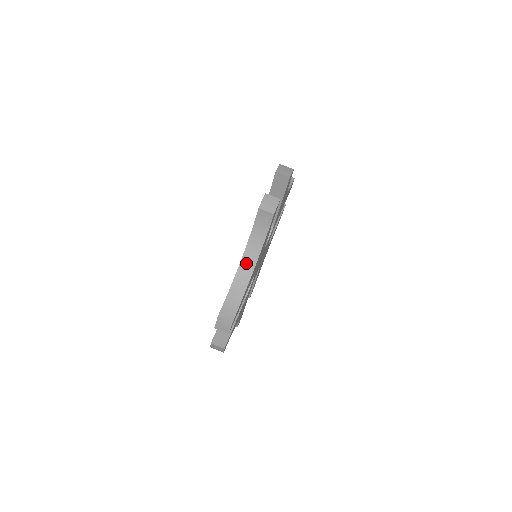
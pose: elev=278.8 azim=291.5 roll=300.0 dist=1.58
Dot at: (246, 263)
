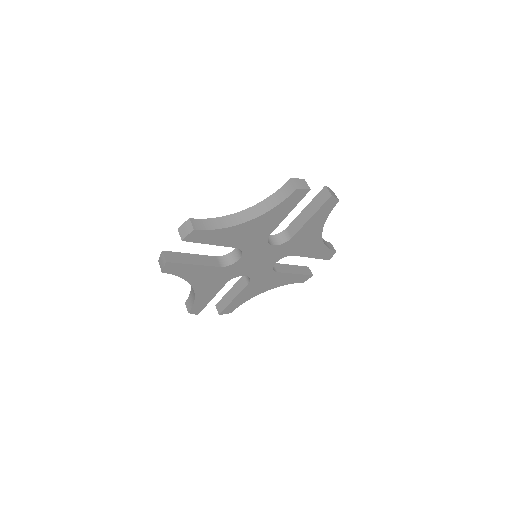
Dot at: (245, 214)
